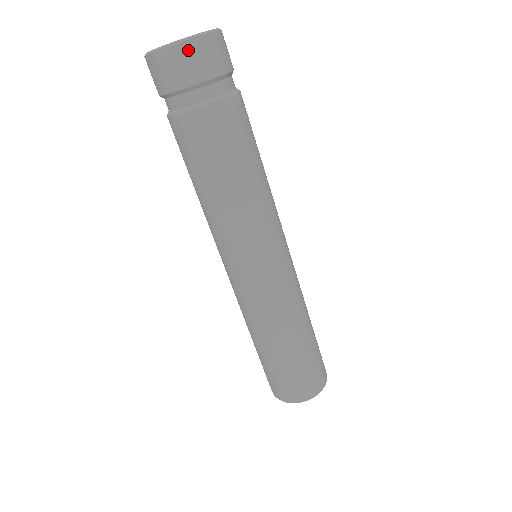
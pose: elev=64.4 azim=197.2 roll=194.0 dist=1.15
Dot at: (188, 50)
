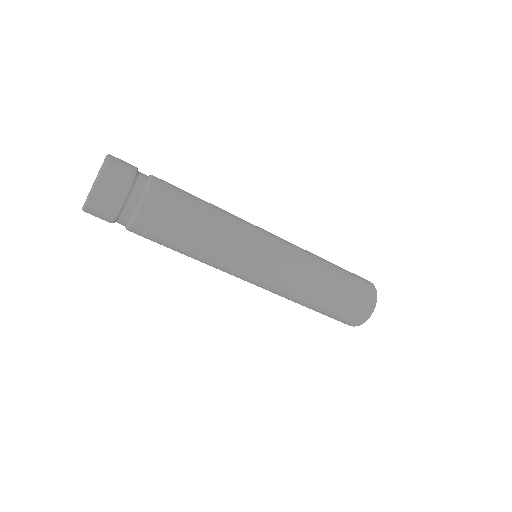
Dot at: (105, 180)
